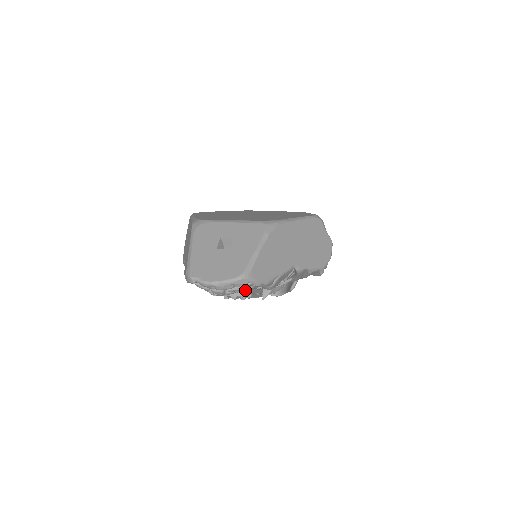
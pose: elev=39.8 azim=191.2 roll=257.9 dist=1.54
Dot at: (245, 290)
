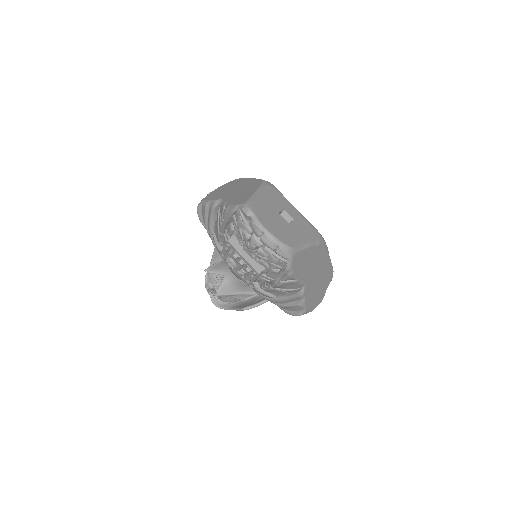
Dot at: (260, 265)
